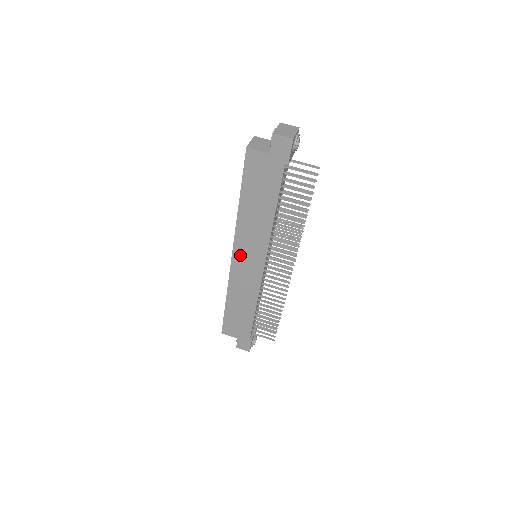
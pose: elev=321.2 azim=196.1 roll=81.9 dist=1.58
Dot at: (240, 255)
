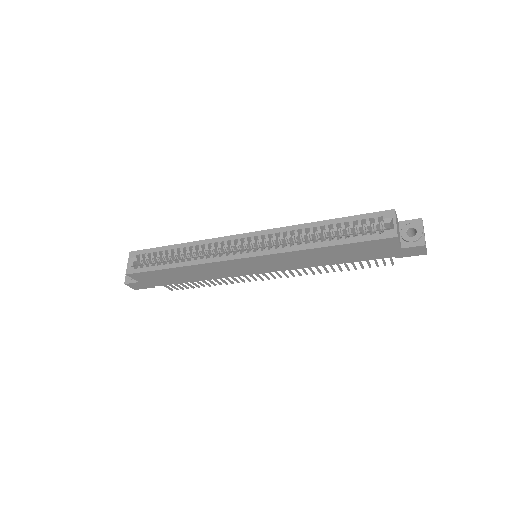
Dot at: (255, 261)
